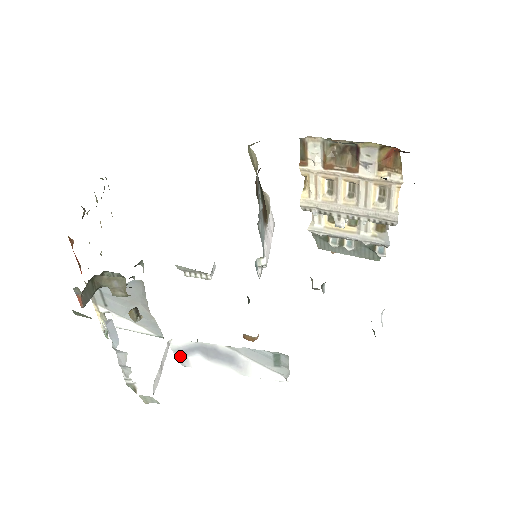
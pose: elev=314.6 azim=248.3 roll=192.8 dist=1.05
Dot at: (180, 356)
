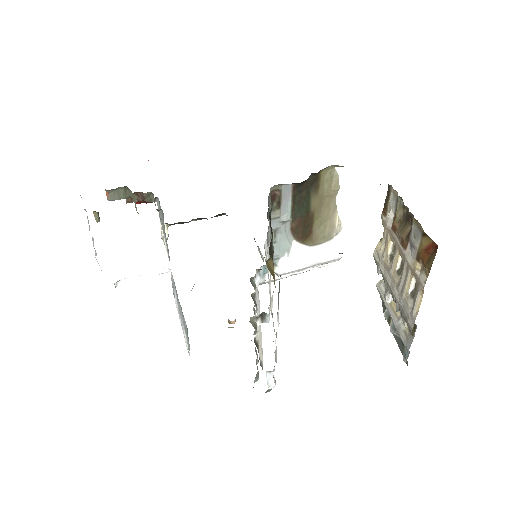
Dot at: (173, 286)
